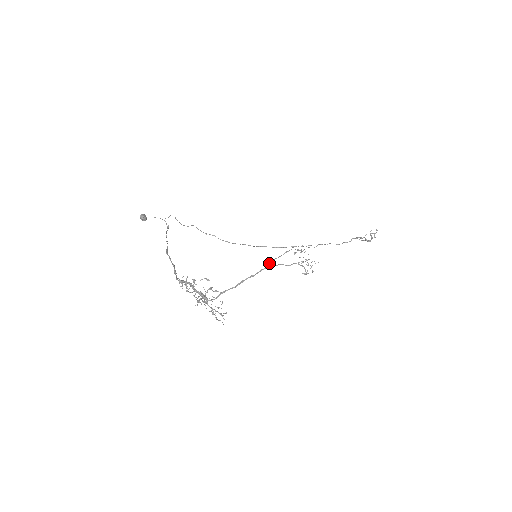
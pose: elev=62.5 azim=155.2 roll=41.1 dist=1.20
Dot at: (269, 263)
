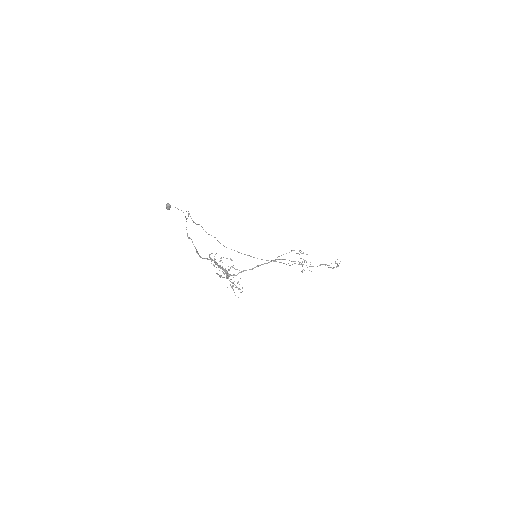
Dot at: (278, 256)
